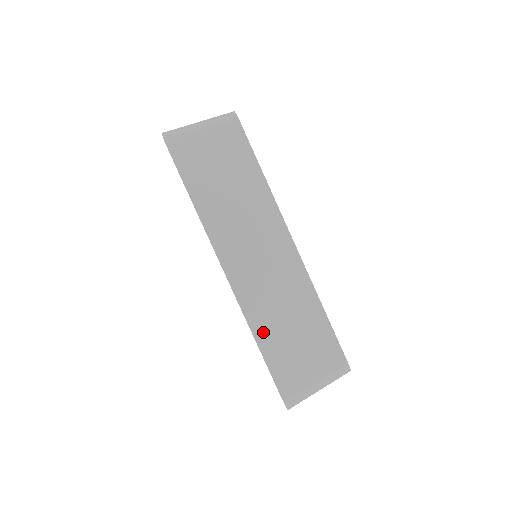
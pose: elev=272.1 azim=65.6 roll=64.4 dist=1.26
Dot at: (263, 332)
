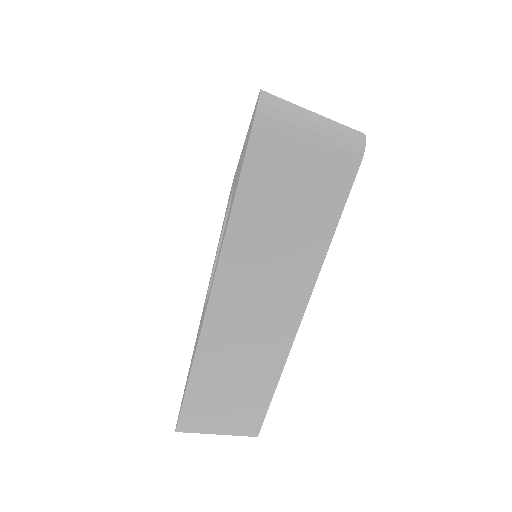
Dot at: (203, 373)
